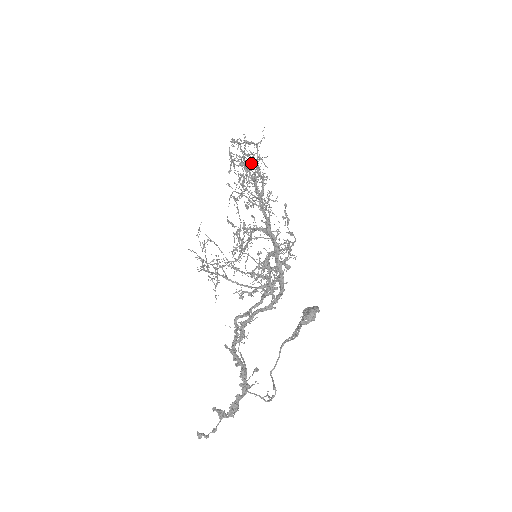
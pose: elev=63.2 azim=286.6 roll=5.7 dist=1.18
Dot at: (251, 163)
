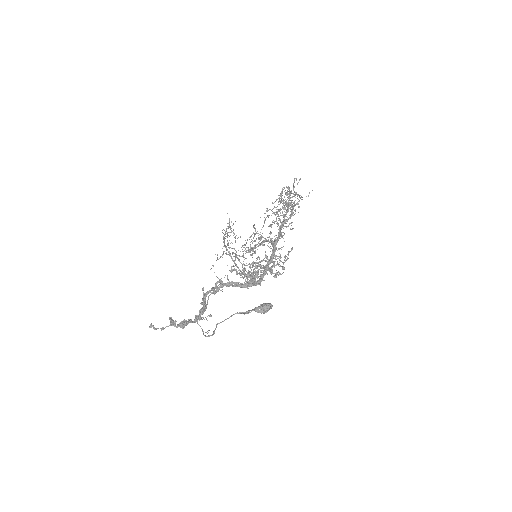
Dot at: (293, 196)
